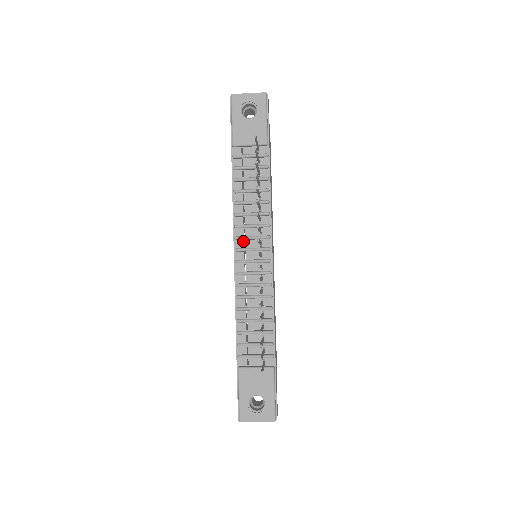
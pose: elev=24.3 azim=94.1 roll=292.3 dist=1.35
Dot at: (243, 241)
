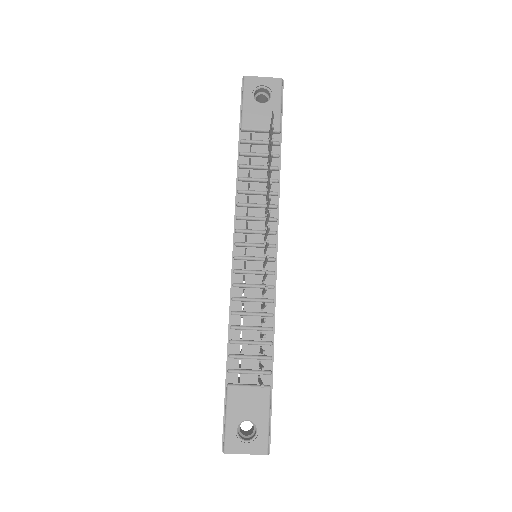
Dot at: (244, 235)
